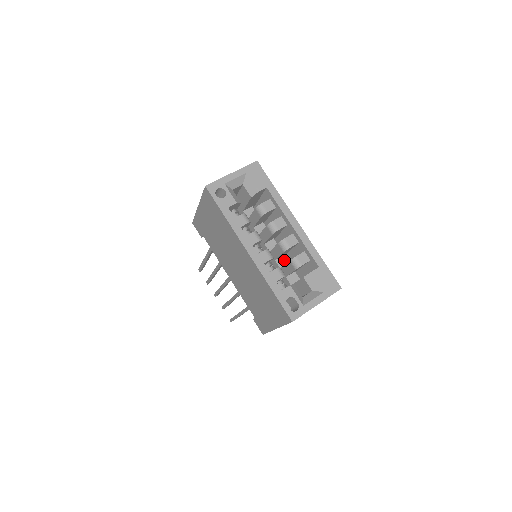
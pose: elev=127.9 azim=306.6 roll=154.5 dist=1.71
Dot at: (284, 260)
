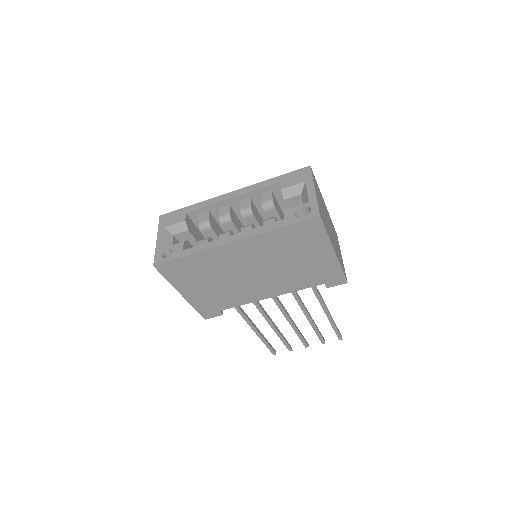
Dot at: occluded
